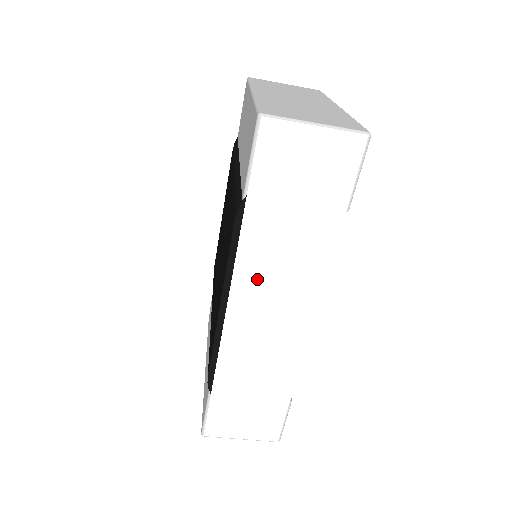
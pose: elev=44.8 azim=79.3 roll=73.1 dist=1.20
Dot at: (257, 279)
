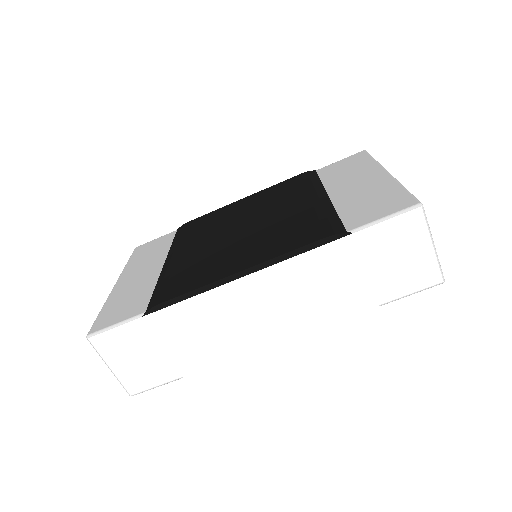
Dot at: (285, 282)
